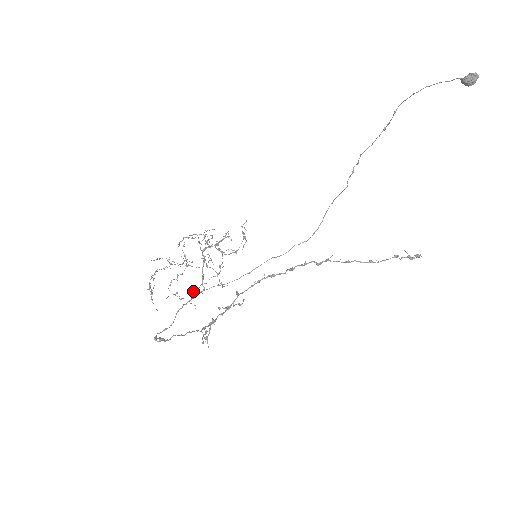
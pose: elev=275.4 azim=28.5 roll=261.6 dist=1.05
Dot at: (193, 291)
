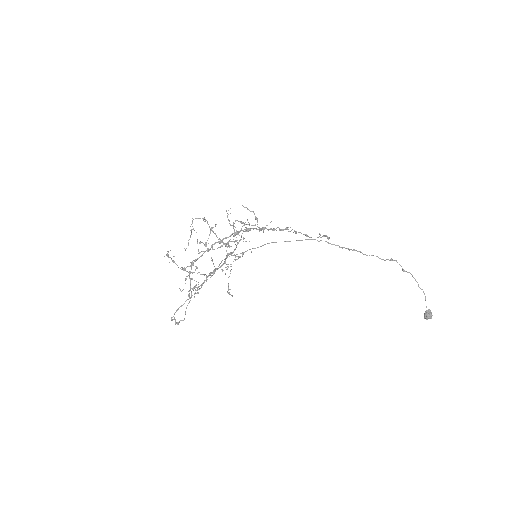
Dot at: occluded
